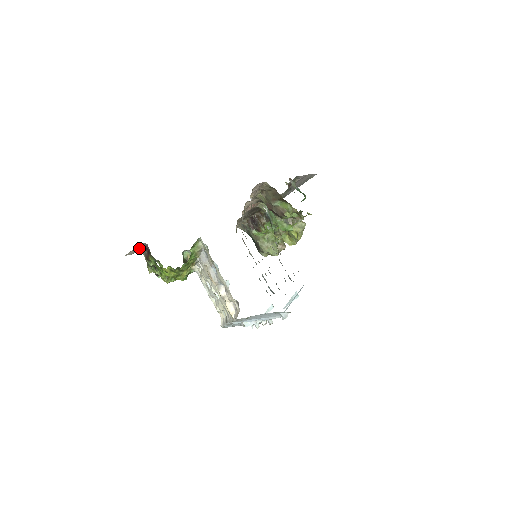
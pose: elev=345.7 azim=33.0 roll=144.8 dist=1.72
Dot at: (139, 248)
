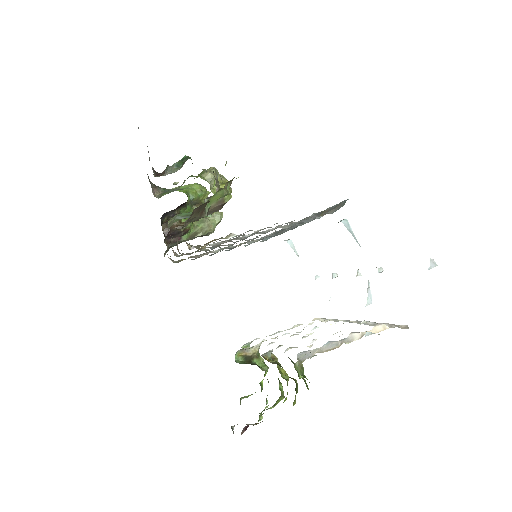
Dot at: occluded
